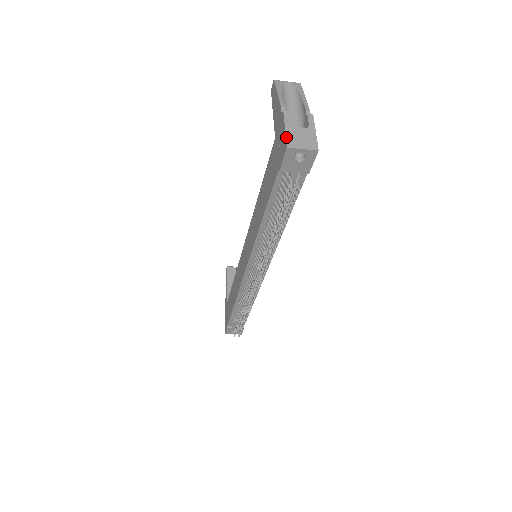
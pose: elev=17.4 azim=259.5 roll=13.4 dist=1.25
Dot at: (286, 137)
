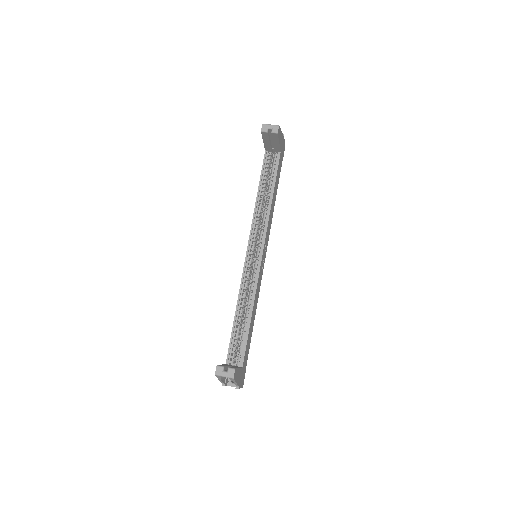
Dot at: occluded
